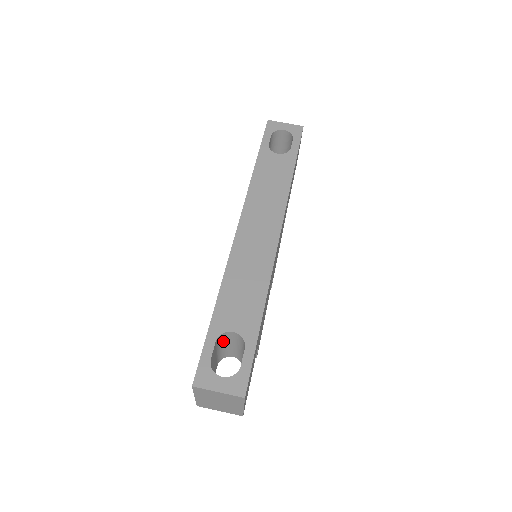
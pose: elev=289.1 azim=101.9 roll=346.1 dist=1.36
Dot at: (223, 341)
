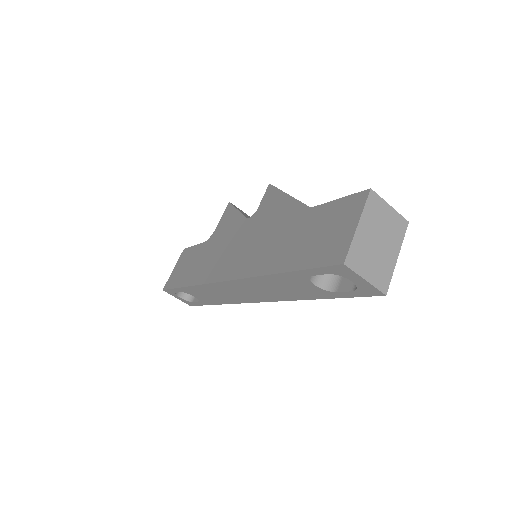
Dot at: occluded
